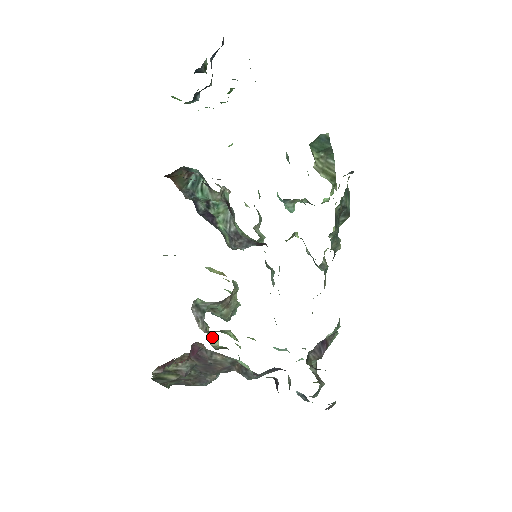
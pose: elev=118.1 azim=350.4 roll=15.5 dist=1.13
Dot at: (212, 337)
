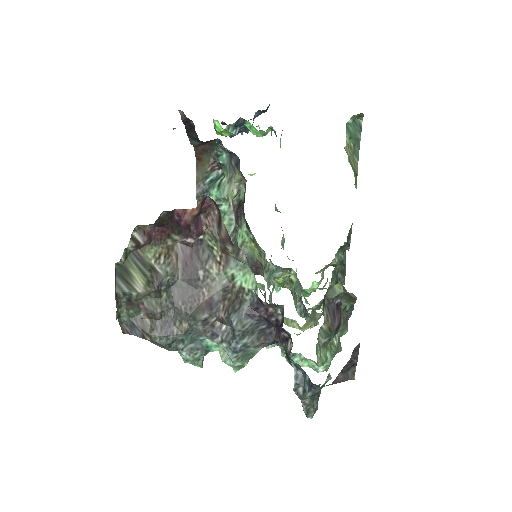
Dot at: occluded
